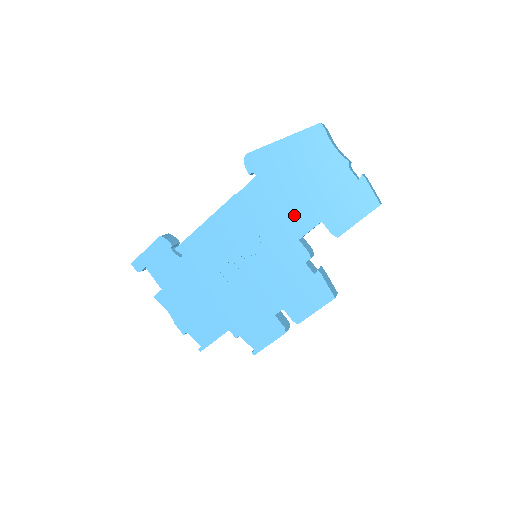
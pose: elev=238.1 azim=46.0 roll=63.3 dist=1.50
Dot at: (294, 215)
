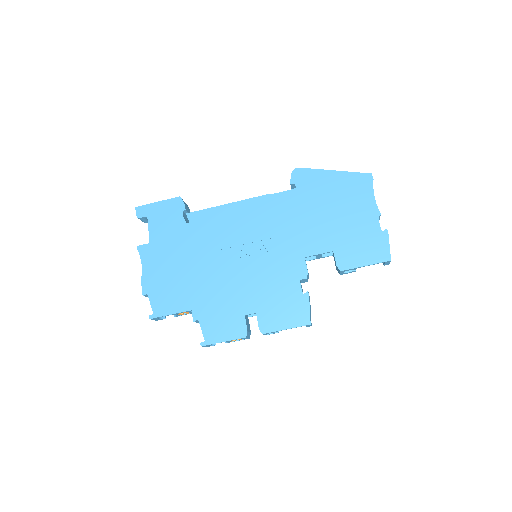
Dot at: (312, 234)
